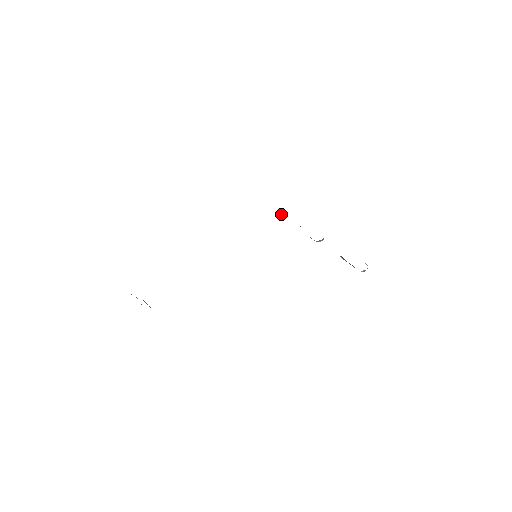
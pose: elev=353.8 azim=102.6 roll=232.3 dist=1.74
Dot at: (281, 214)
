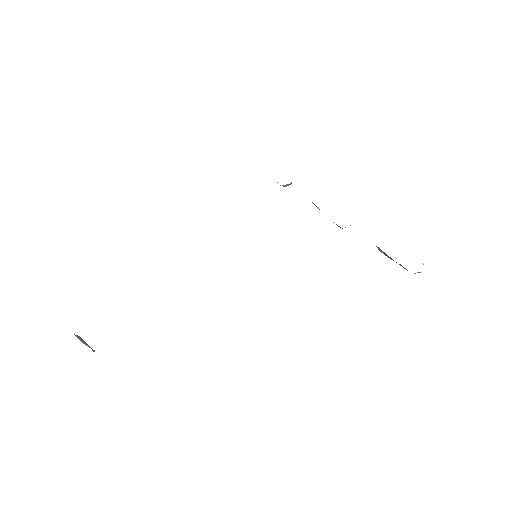
Dot at: (283, 185)
